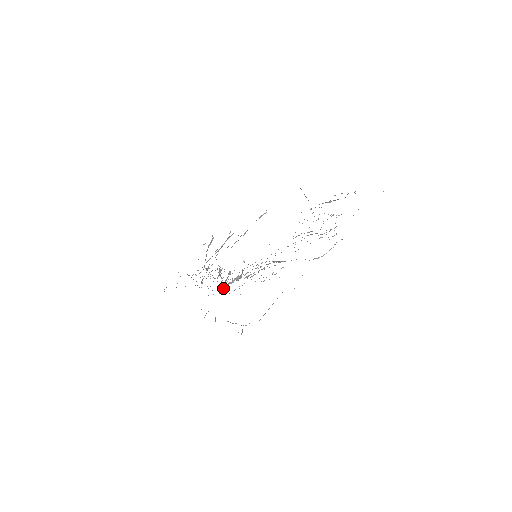
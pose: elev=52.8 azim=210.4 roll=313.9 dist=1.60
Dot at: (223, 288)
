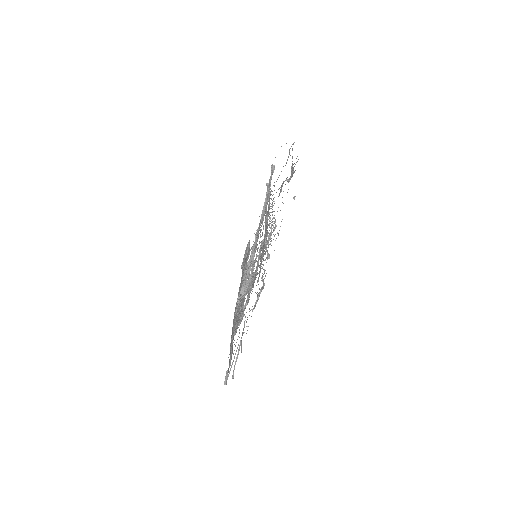
Dot at: (237, 300)
